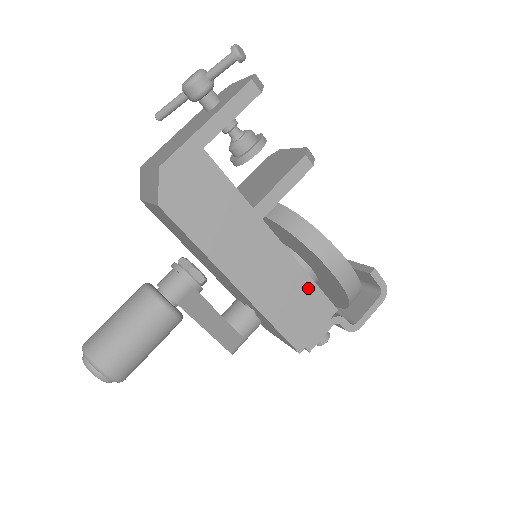
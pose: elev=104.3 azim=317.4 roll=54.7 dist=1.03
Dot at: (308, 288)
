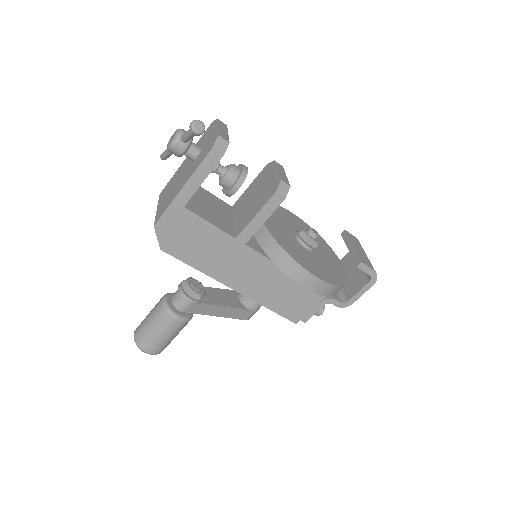
Dot at: (296, 283)
